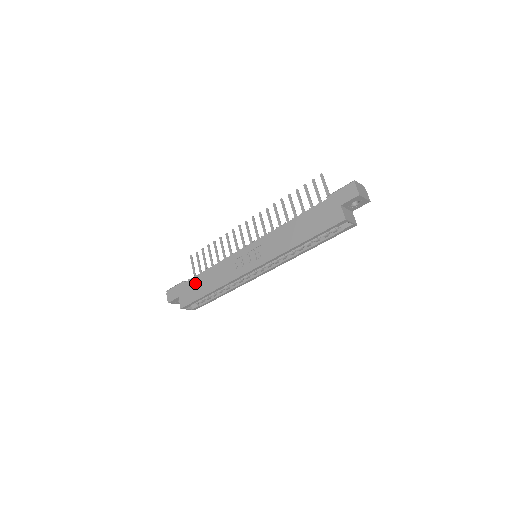
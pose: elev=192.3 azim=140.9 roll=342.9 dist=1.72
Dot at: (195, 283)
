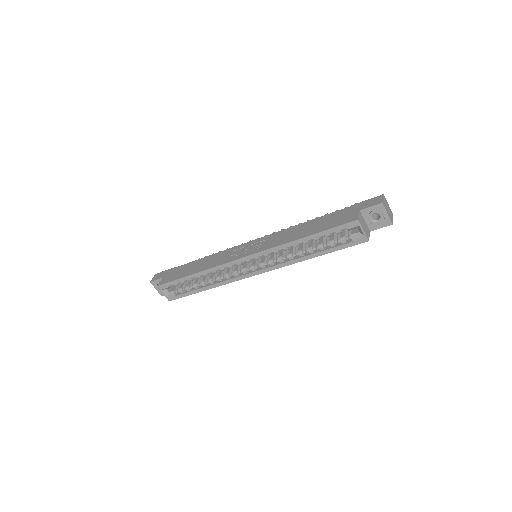
Dot at: (186, 267)
